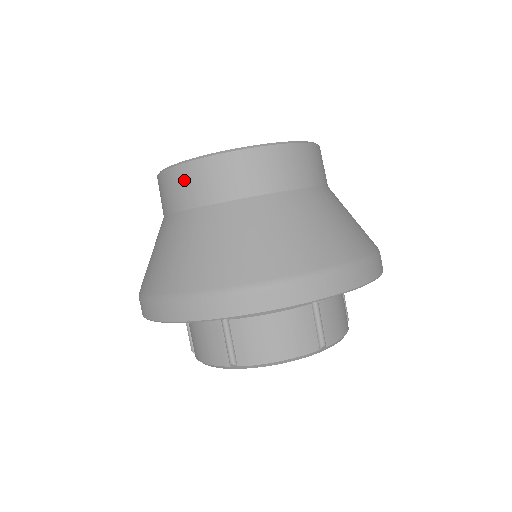
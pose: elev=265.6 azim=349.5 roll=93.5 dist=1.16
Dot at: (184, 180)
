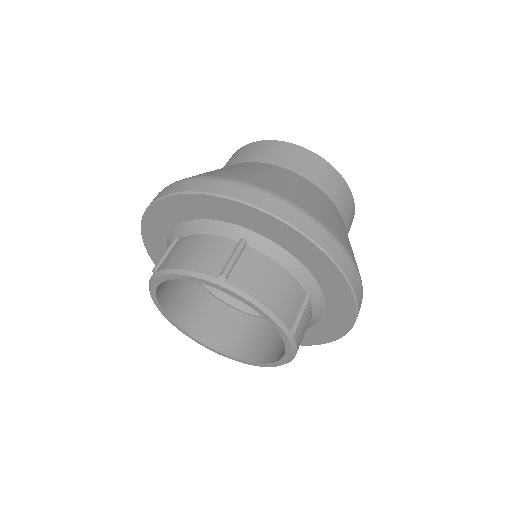
Dot at: (282, 150)
